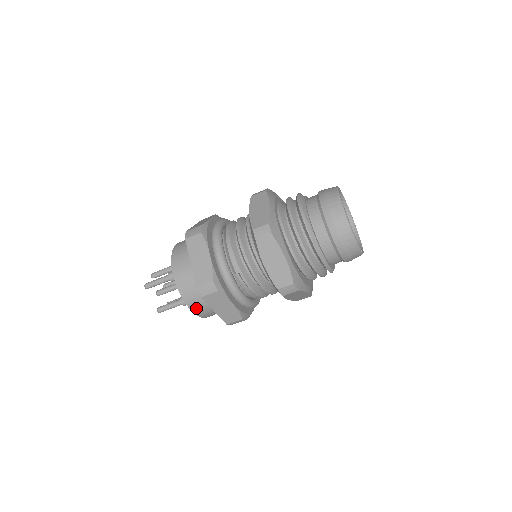
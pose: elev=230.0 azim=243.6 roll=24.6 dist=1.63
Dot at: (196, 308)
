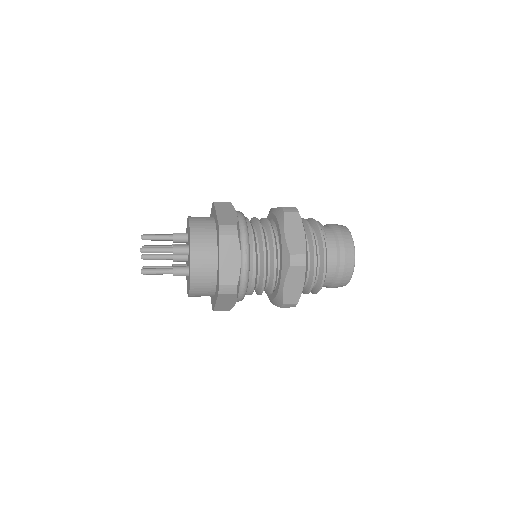
Dot at: occluded
